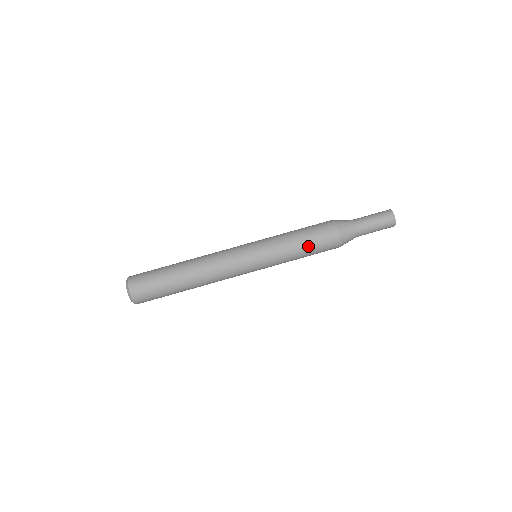
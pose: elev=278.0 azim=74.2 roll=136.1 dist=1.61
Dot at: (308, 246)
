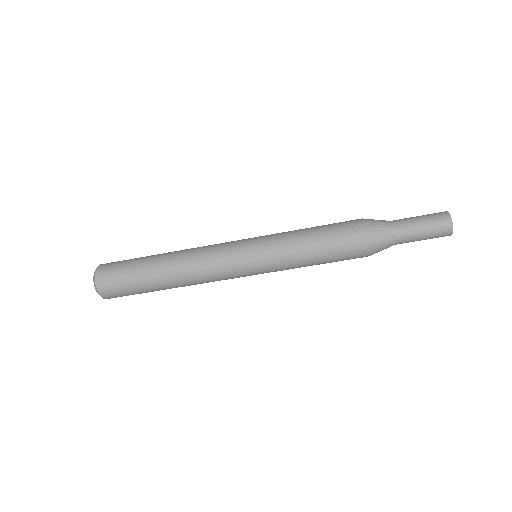
Dot at: (325, 262)
